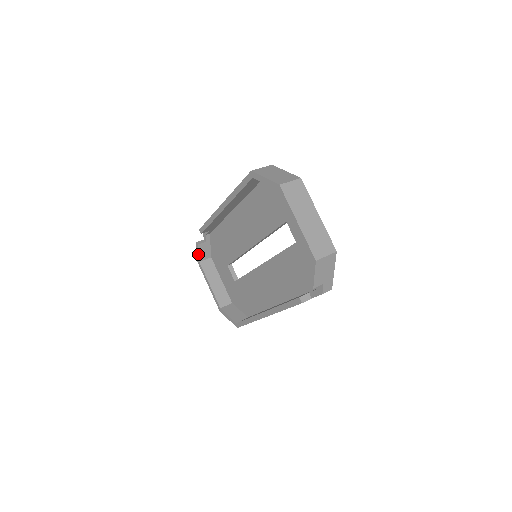
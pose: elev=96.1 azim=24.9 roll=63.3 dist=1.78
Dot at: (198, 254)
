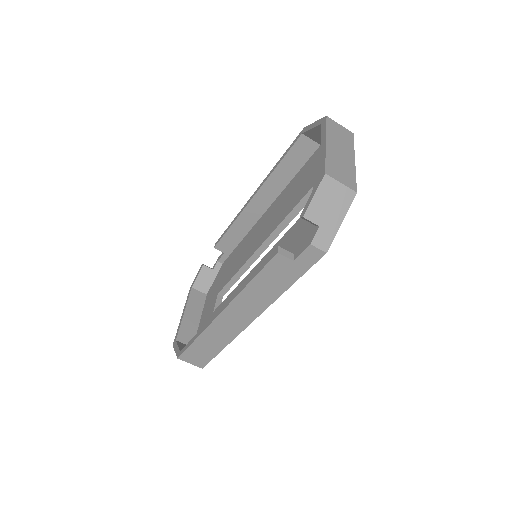
Dot at: (196, 277)
